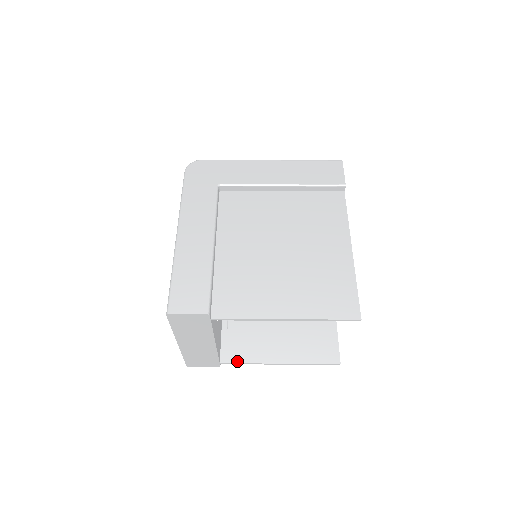
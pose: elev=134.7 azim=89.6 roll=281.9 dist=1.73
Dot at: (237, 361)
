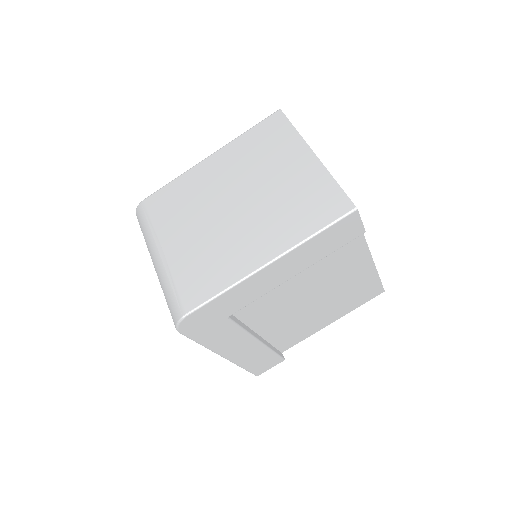
Dot at: occluded
